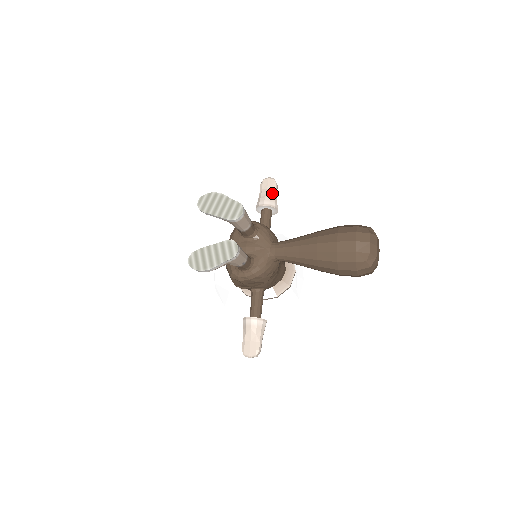
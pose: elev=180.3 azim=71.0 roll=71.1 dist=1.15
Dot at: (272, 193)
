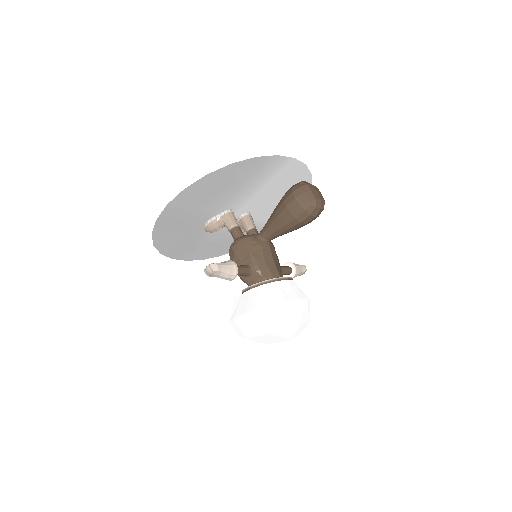
Dot at: (297, 264)
